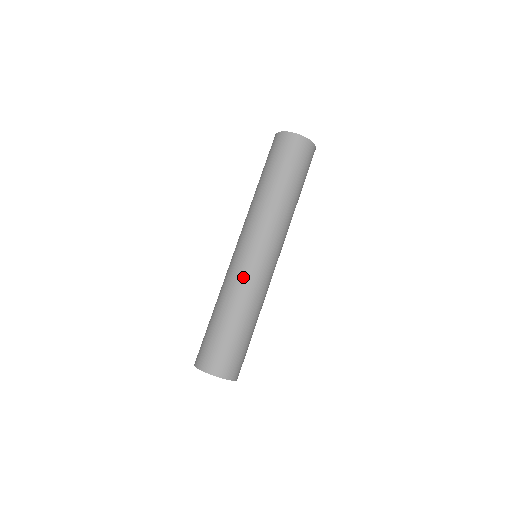
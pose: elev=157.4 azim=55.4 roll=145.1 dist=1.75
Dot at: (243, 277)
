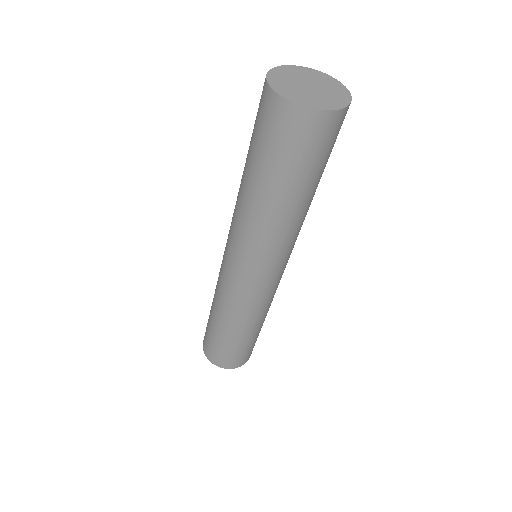
Dot at: (237, 300)
